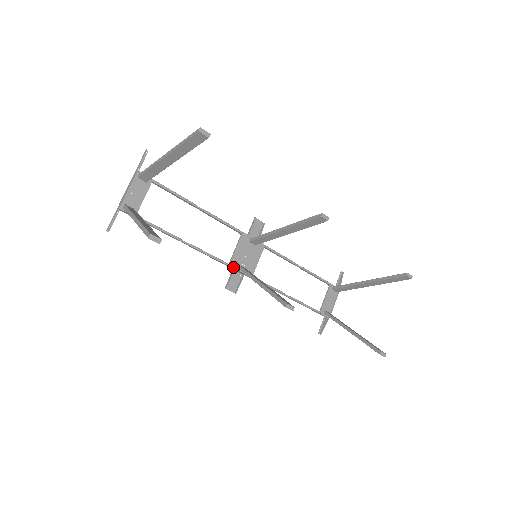
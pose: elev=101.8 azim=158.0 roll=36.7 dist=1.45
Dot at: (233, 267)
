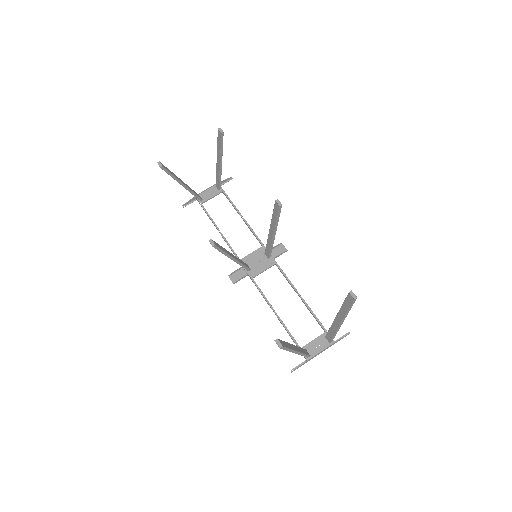
Dot at: occluded
